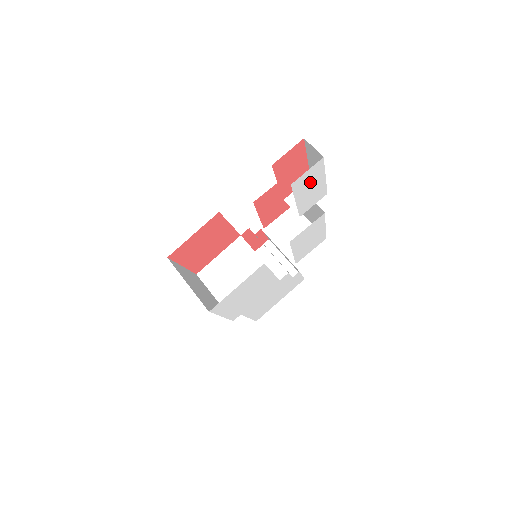
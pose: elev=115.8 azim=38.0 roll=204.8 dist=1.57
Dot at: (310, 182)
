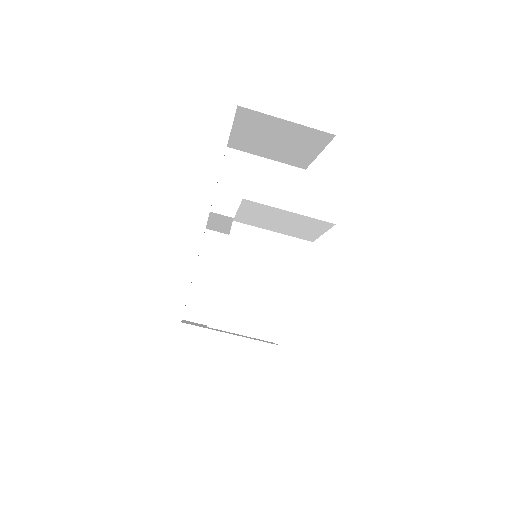
Dot at: occluded
